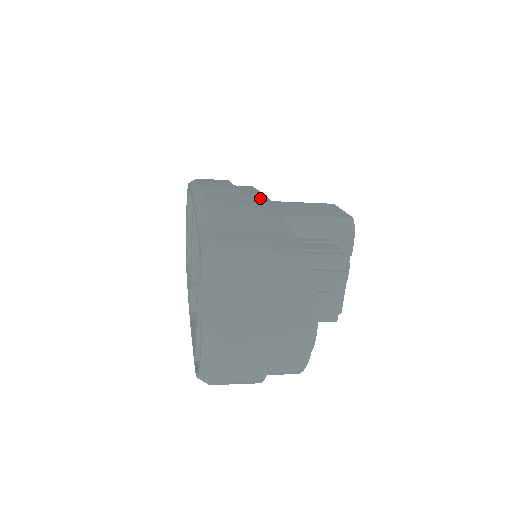
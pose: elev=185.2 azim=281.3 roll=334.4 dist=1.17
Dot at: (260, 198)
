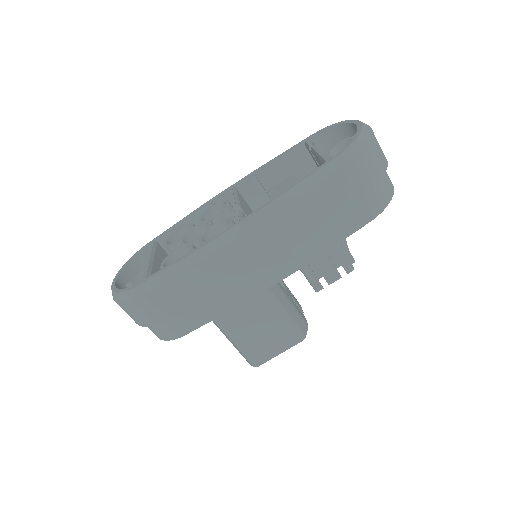
Dot at: occluded
